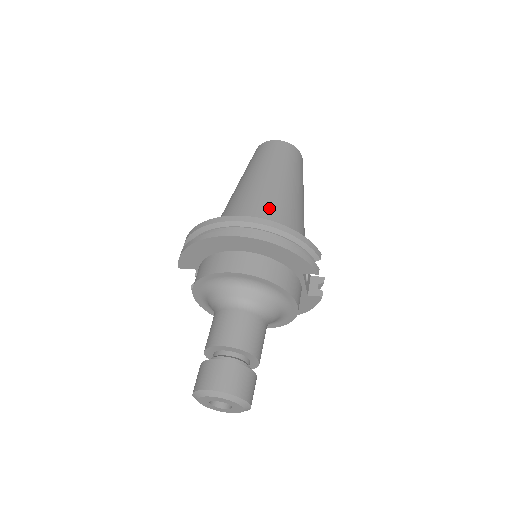
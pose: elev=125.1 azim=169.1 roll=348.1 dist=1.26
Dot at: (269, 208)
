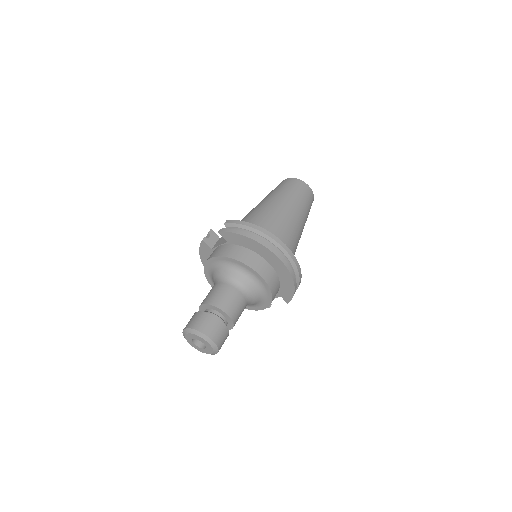
Dot at: (292, 244)
